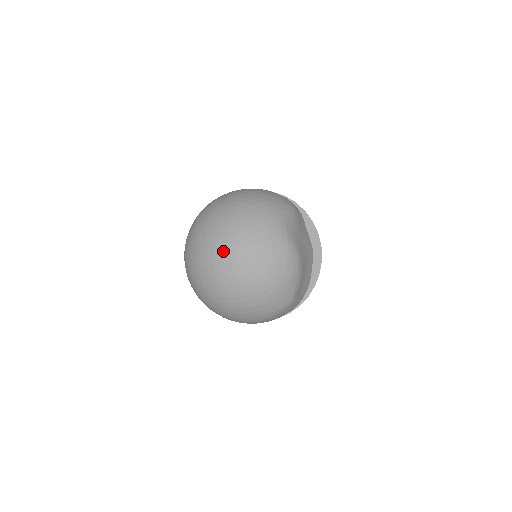
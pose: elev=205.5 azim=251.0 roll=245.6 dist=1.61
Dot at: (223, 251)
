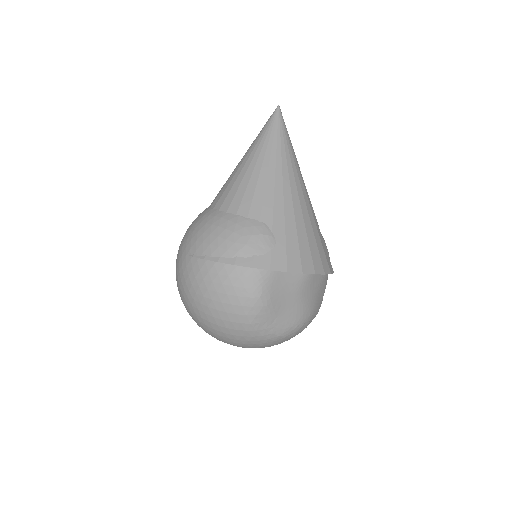
Dot at: occluded
